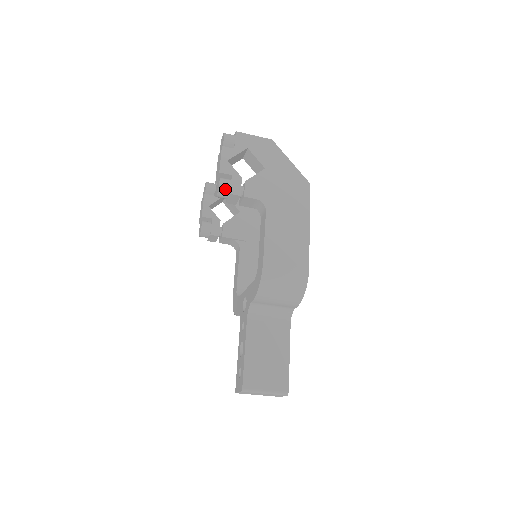
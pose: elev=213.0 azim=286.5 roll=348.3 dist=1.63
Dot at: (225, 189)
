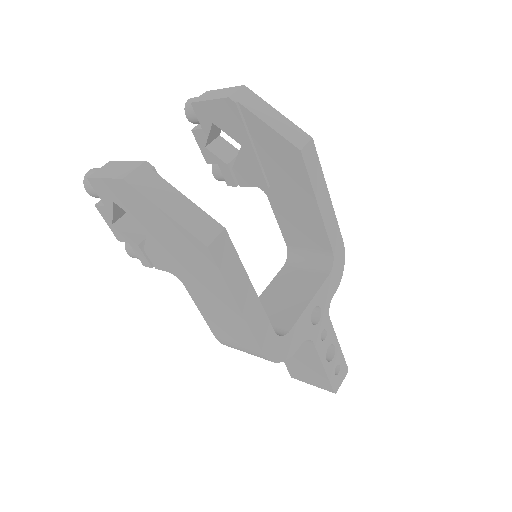
Dot at: (137, 258)
